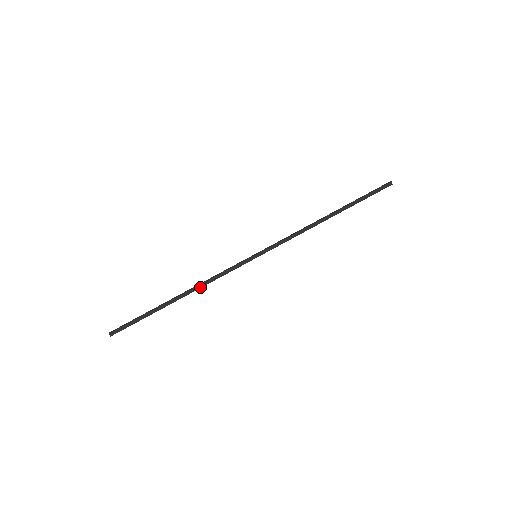
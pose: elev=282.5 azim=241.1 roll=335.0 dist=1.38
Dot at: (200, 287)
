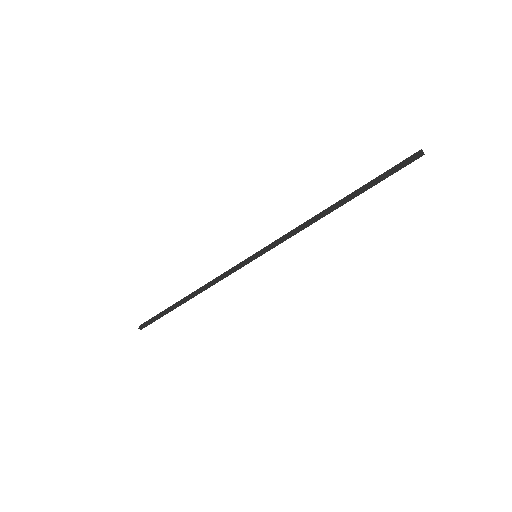
Dot at: (206, 289)
